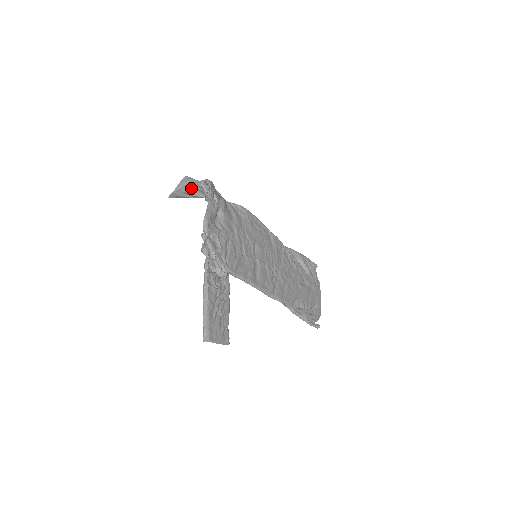
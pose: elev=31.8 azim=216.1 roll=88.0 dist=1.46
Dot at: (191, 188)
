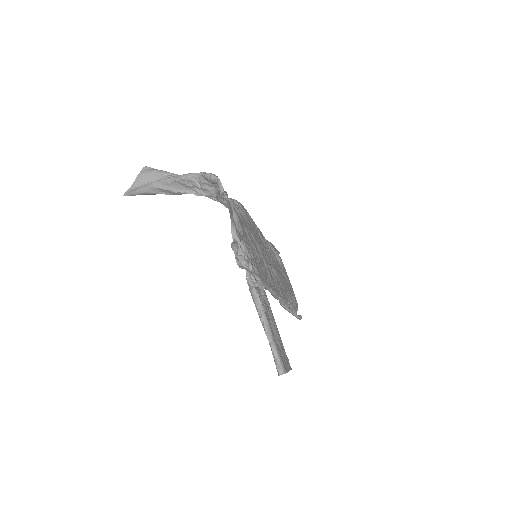
Dot at: (172, 183)
